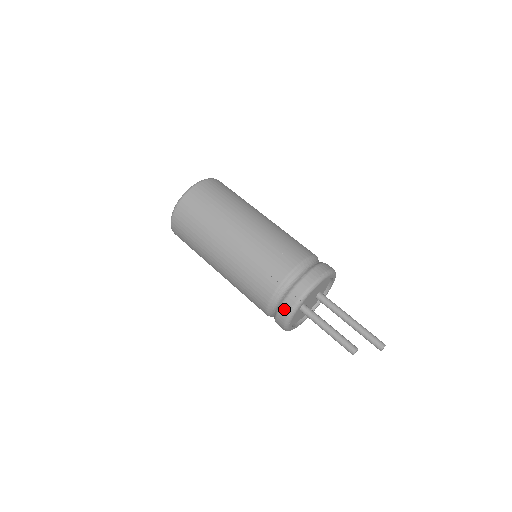
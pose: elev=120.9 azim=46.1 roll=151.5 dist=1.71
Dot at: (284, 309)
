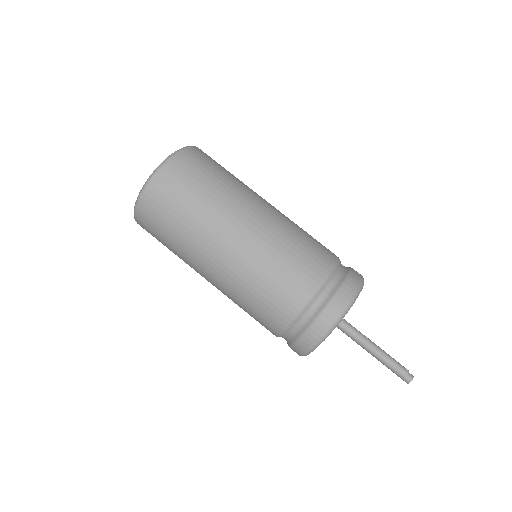
Dot at: (332, 309)
